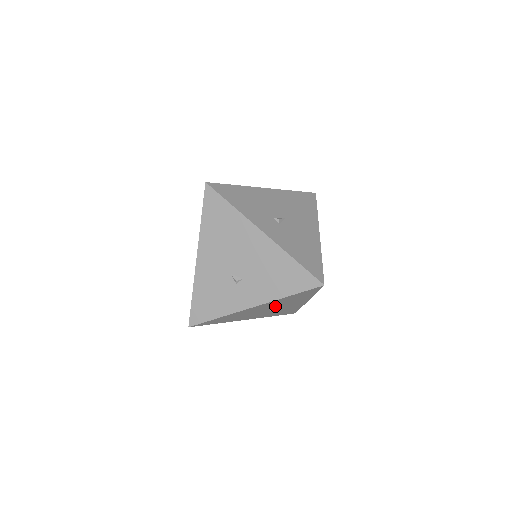
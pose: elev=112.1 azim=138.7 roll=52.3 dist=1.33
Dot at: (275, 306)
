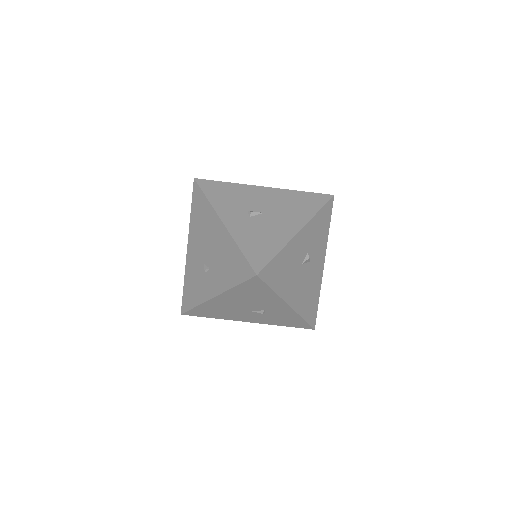
Dot at: (249, 304)
